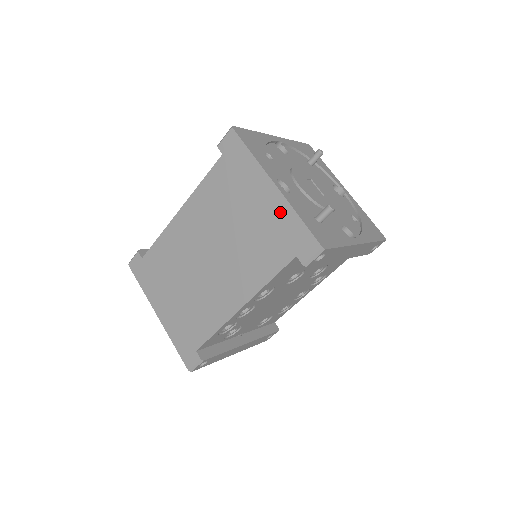
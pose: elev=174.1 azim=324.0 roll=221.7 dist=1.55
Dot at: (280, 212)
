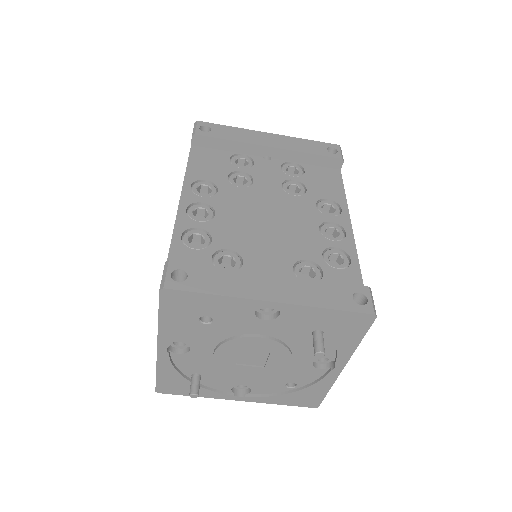
Dot at: occluded
